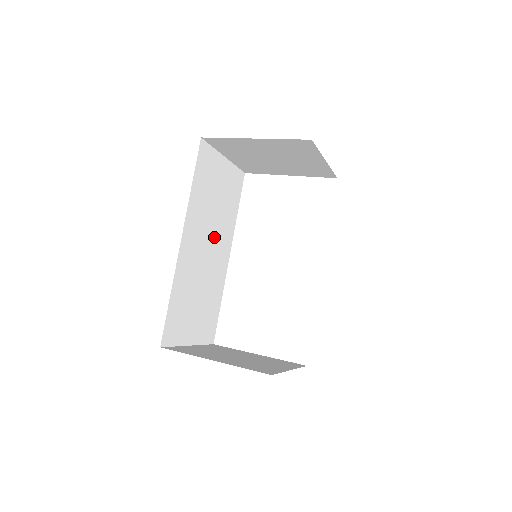
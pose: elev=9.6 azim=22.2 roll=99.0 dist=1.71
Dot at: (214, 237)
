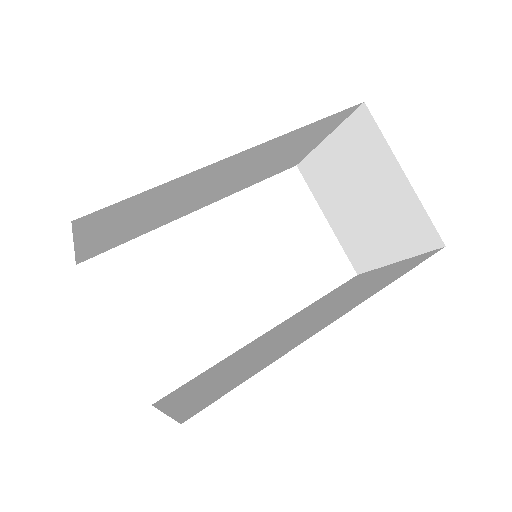
Dot at: (231, 181)
